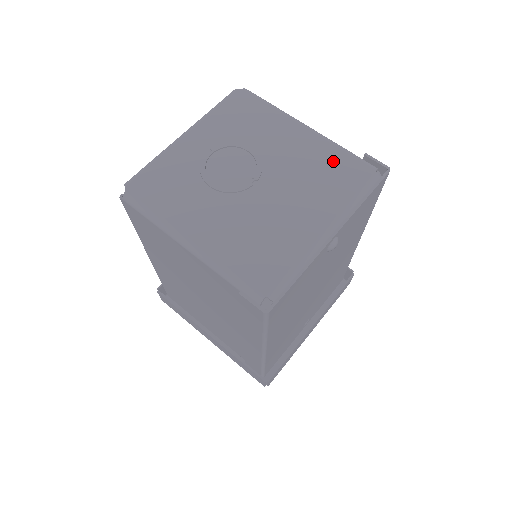
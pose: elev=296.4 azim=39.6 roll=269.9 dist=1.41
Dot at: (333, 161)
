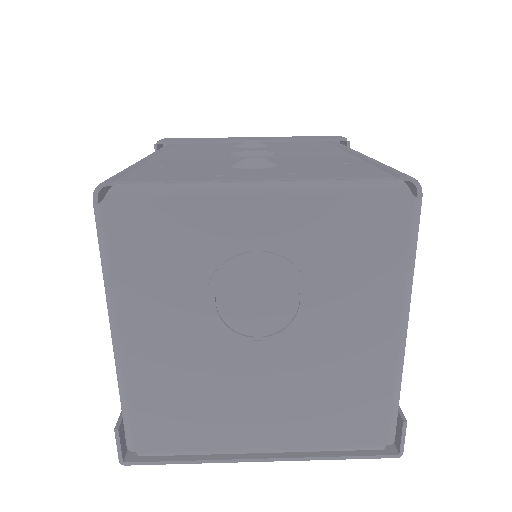
Dot at: (366, 399)
